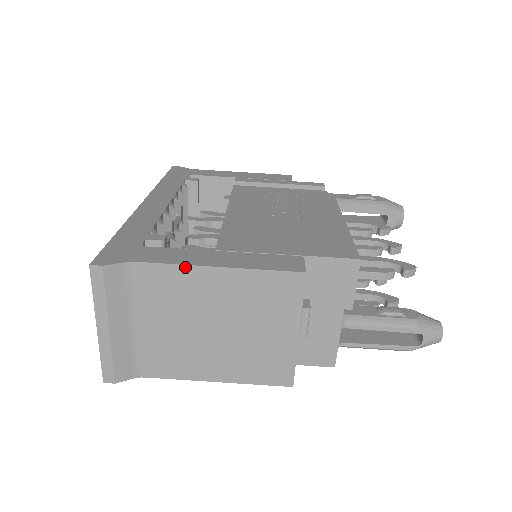
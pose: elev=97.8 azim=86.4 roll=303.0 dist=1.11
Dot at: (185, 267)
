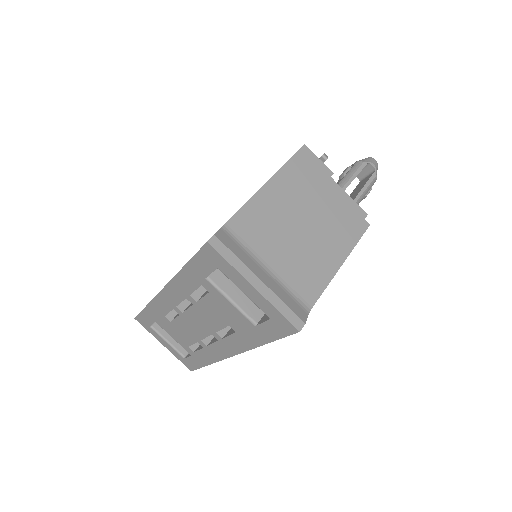
Dot at: (250, 202)
